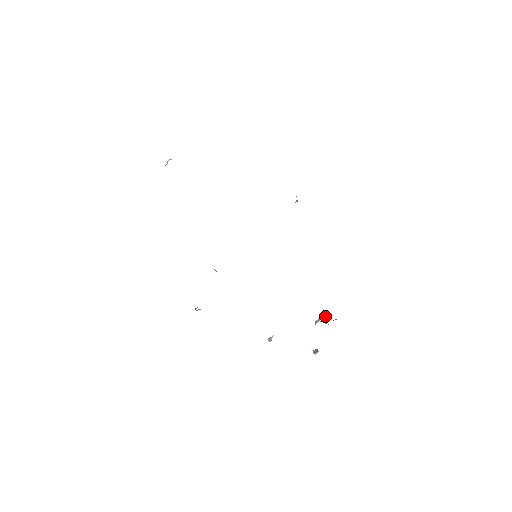
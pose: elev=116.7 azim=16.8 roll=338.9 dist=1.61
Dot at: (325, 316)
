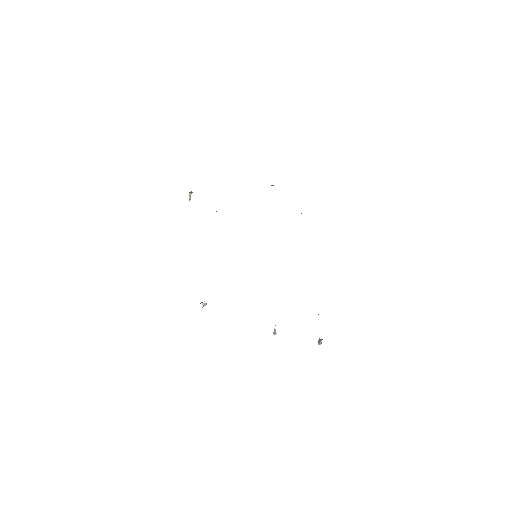
Dot at: occluded
